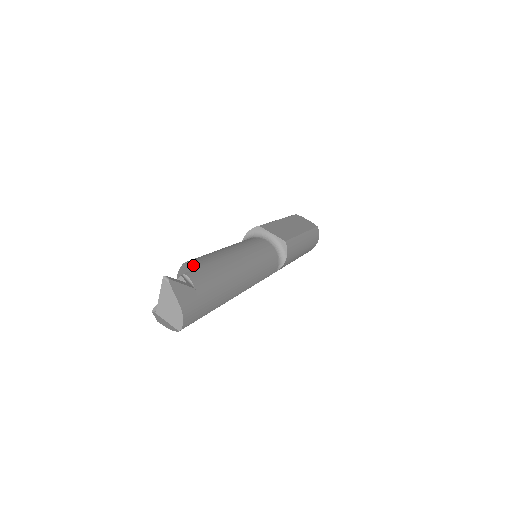
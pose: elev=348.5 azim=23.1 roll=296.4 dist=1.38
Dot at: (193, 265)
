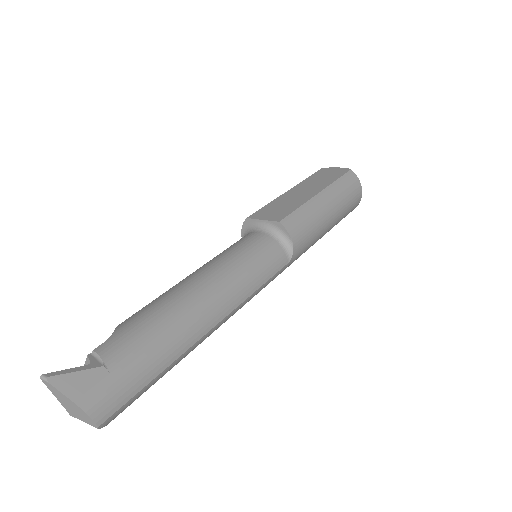
Dot at: (116, 329)
